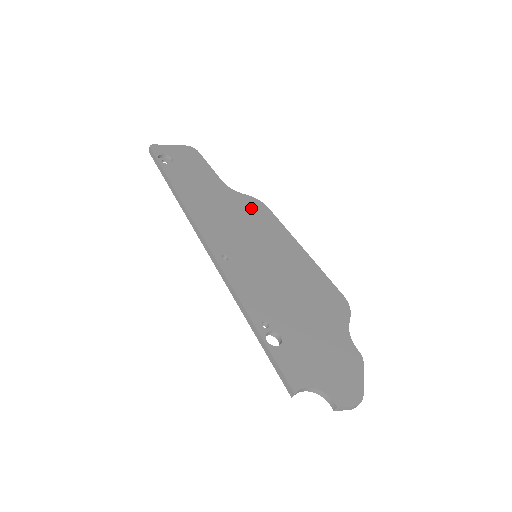
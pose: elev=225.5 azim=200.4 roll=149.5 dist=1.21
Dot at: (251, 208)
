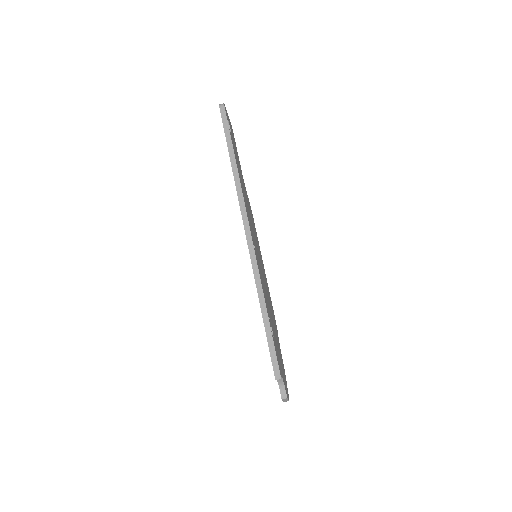
Dot at: occluded
